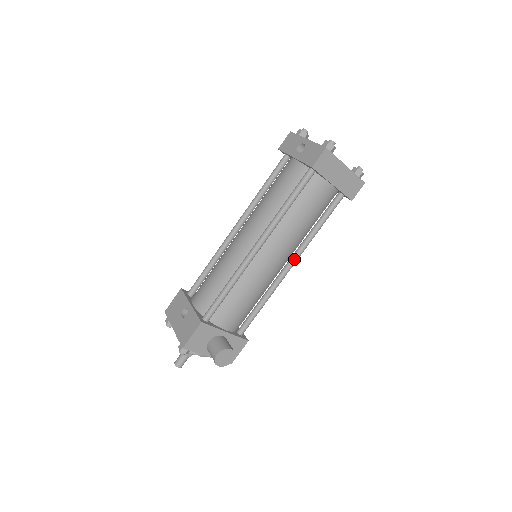
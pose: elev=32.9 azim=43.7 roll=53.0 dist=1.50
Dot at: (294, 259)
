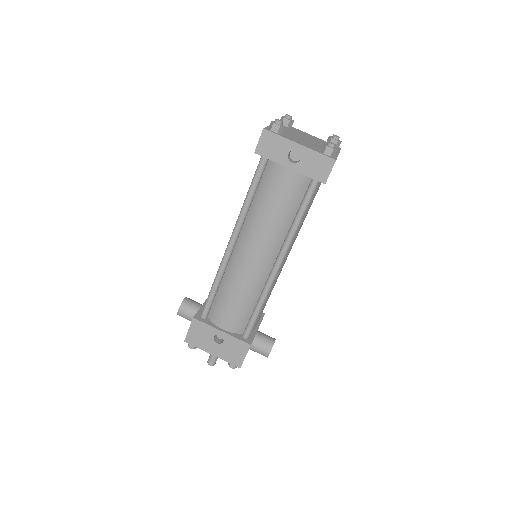
Dot at: occluded
